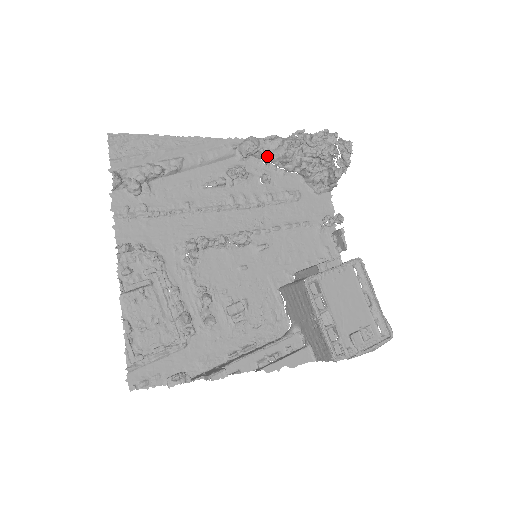
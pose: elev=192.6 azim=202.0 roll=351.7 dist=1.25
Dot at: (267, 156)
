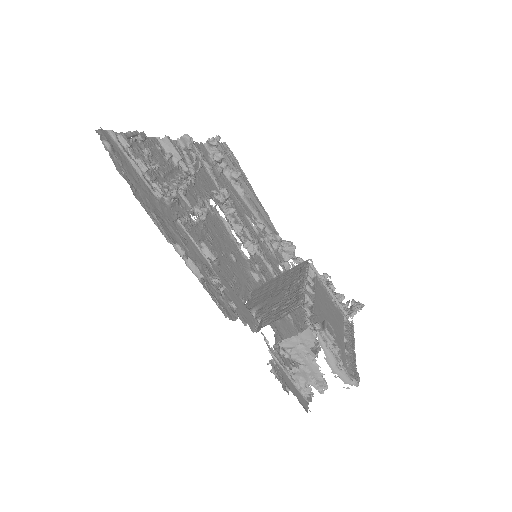
Dot at: occluded
